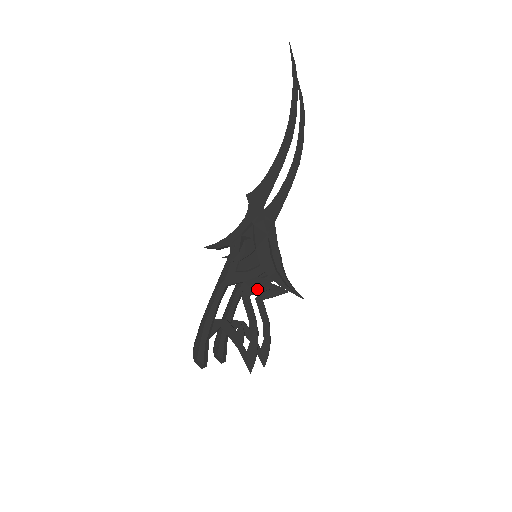
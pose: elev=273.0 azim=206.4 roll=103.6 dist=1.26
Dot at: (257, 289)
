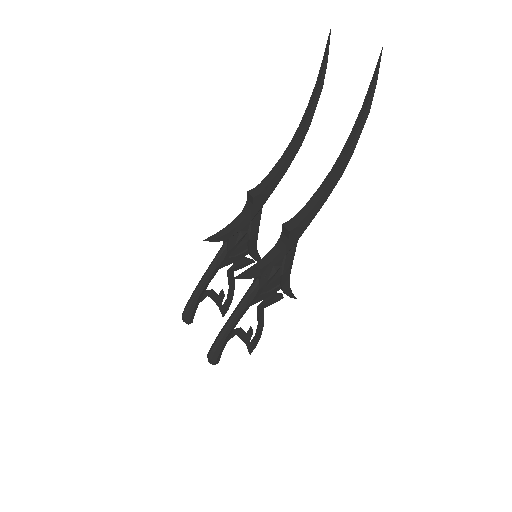
Dot at: (272, 302)
